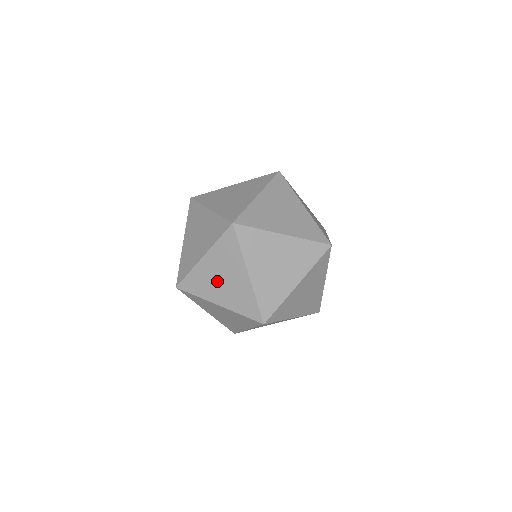
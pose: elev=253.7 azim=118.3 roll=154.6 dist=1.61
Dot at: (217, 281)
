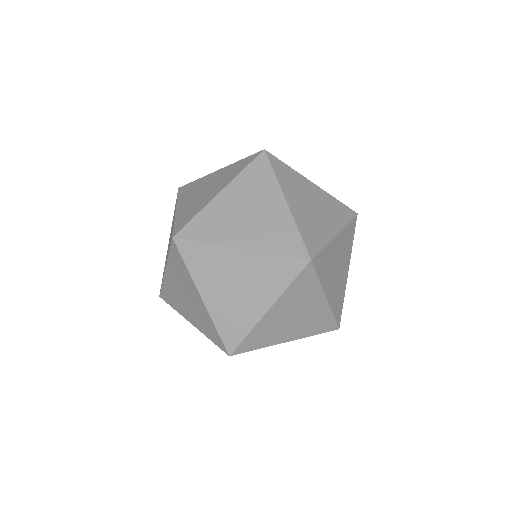
Dot at: (228, 281)
